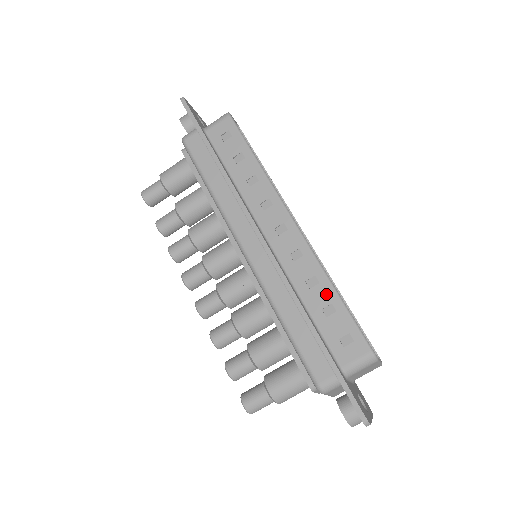
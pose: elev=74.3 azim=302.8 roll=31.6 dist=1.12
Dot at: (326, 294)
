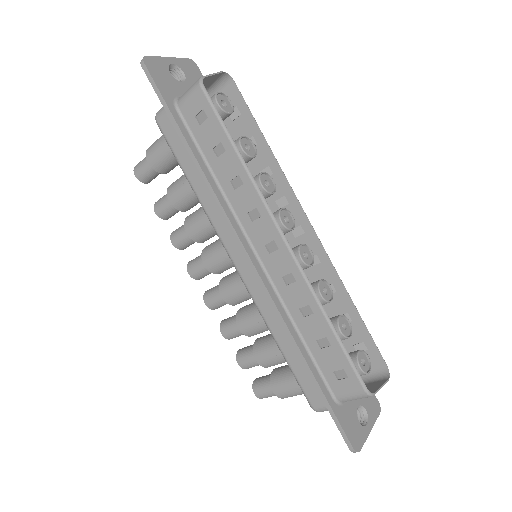
Dot at: (320, 326)
